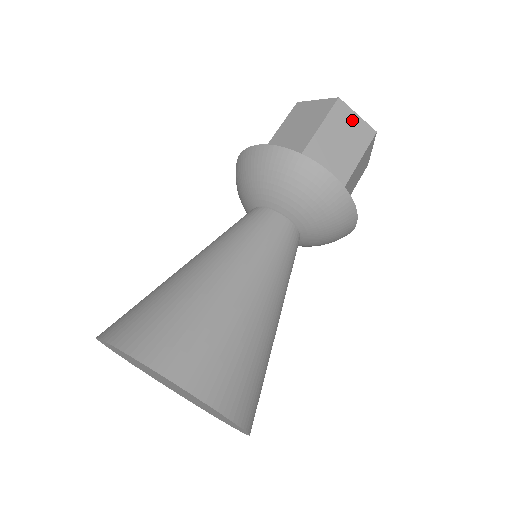
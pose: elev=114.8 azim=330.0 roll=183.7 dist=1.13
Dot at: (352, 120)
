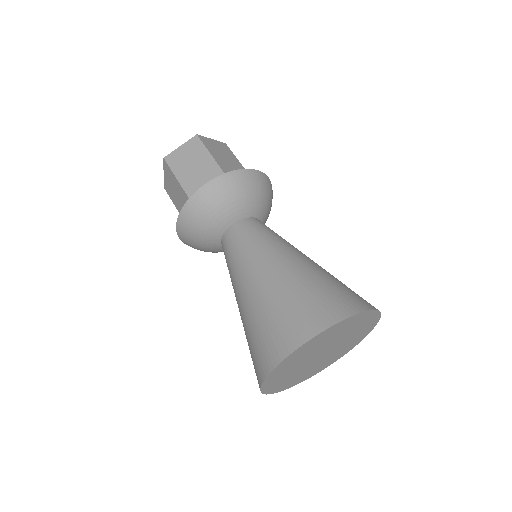
Dot at: (182, 152)
